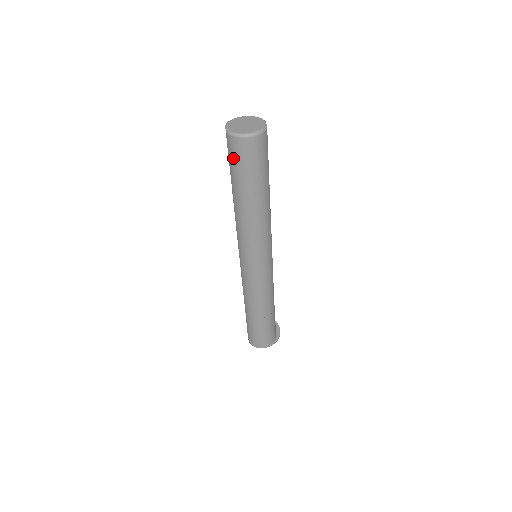
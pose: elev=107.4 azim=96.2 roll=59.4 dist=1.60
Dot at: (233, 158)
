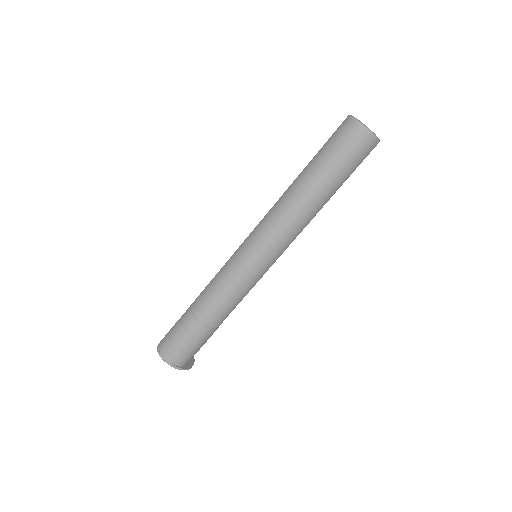
Dot at: (335, 138)
